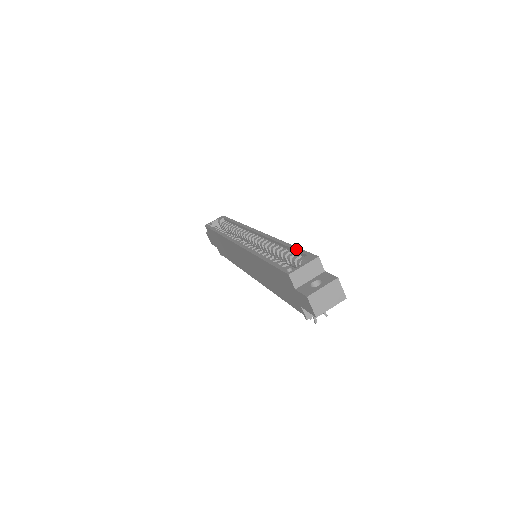
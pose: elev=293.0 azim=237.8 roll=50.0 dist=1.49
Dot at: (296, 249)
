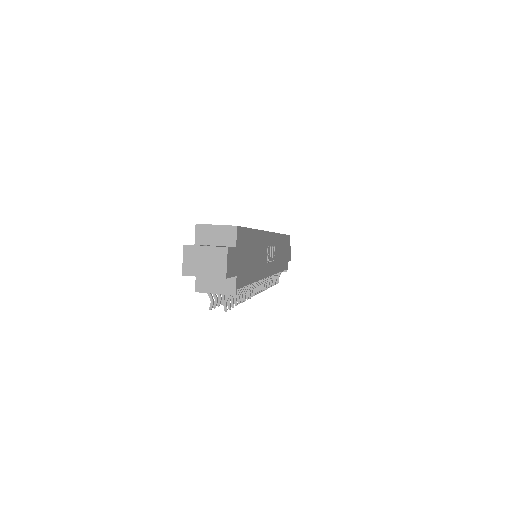
Dot at: occluded
